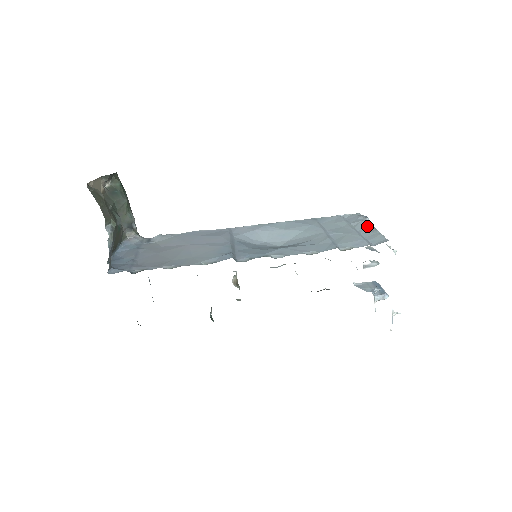
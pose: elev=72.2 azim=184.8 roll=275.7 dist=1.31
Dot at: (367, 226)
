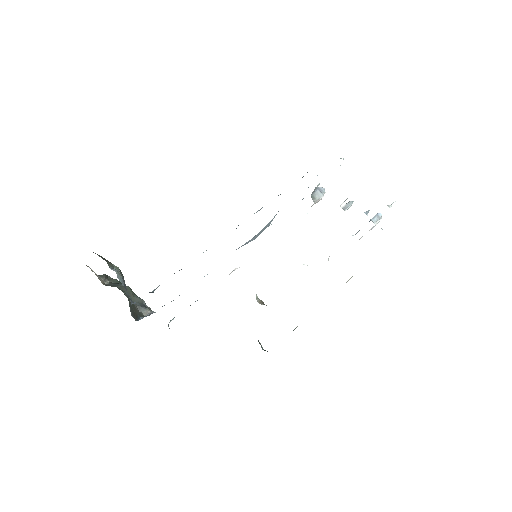
Dot at: occluded
